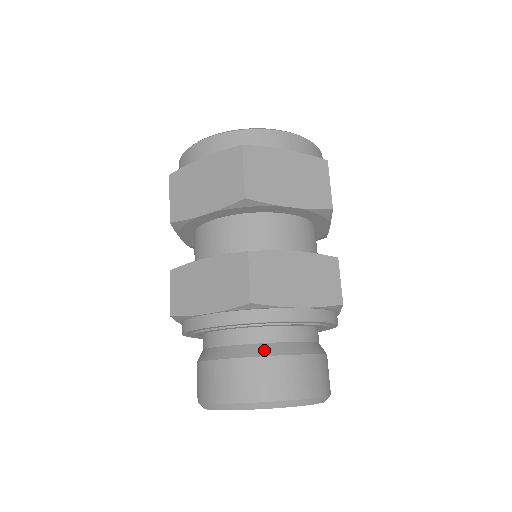
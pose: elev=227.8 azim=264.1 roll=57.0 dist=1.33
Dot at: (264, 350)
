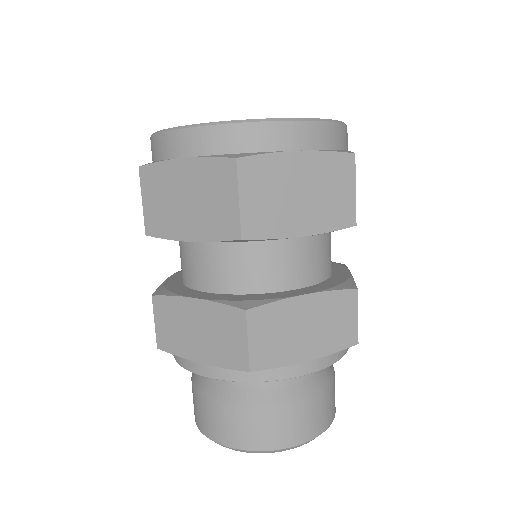
Dot at: (265, 399)
